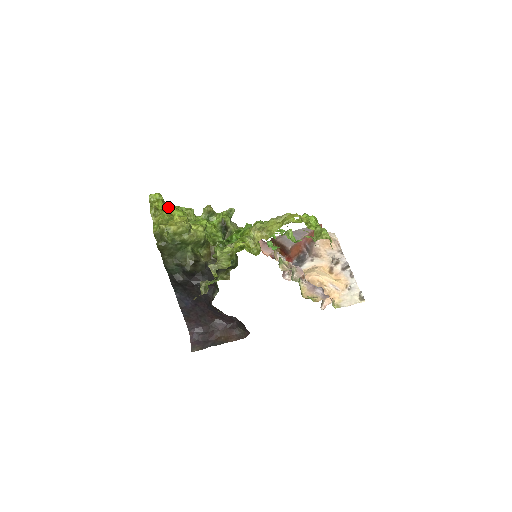
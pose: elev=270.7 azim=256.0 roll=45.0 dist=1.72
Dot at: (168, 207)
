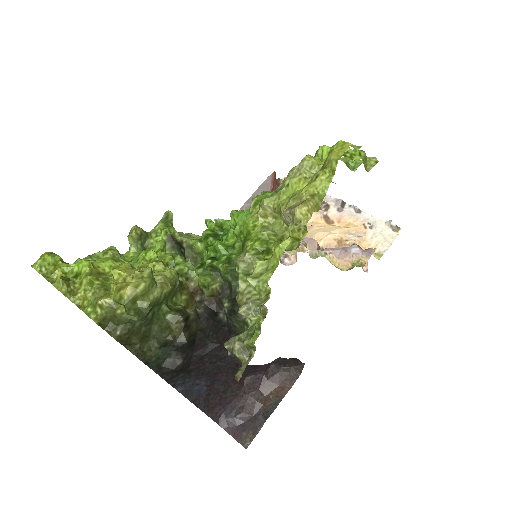
Dot at: (87, 264)
